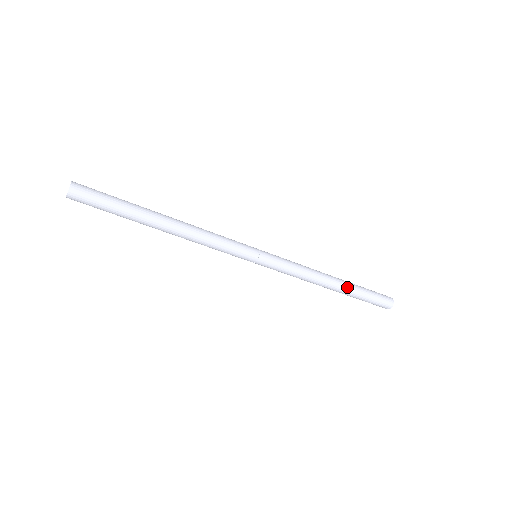
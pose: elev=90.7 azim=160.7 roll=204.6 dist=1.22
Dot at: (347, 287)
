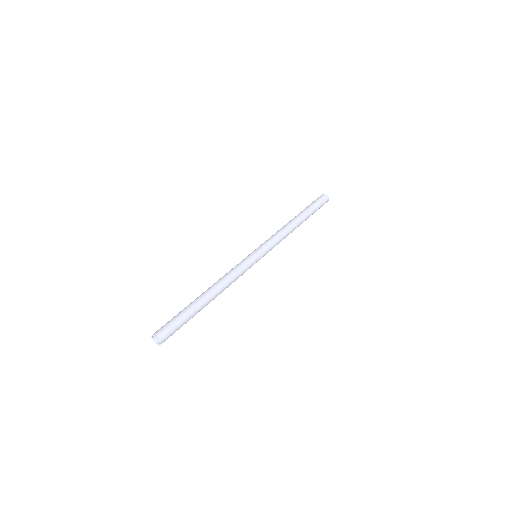
Dot at: (304, 216)
